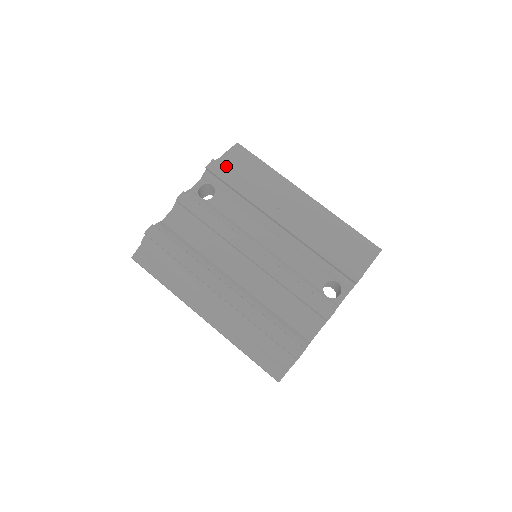
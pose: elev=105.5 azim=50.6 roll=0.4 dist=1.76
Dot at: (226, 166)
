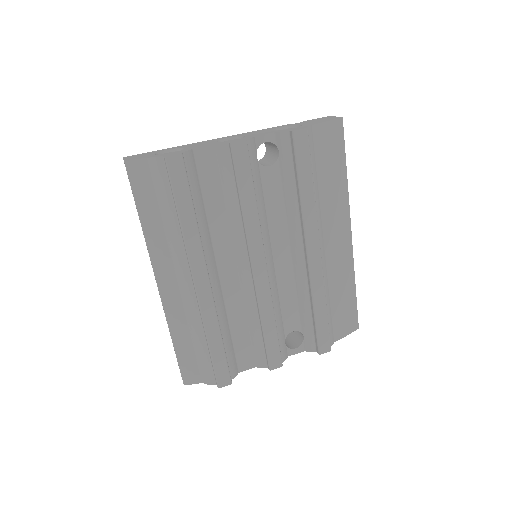
Dot at: (311, 144)
